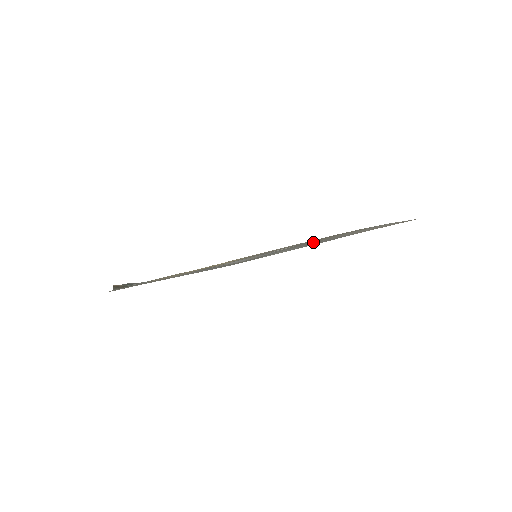
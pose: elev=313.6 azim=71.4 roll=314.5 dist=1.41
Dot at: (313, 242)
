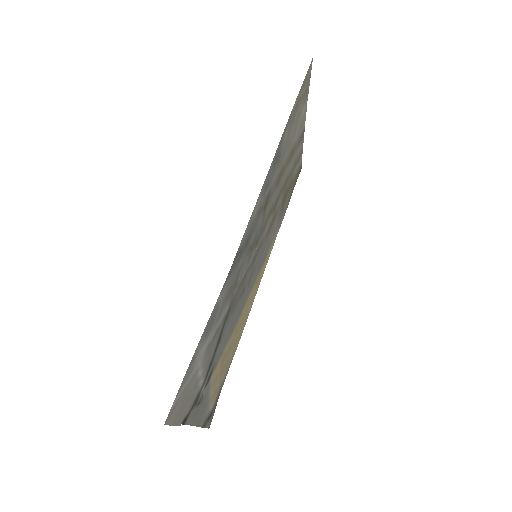
Dot at: (275, 185)
